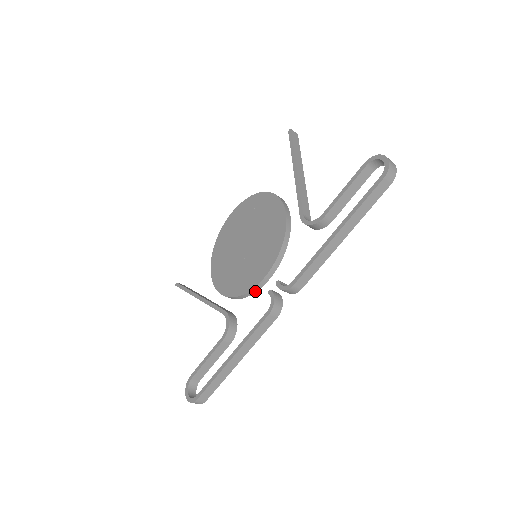
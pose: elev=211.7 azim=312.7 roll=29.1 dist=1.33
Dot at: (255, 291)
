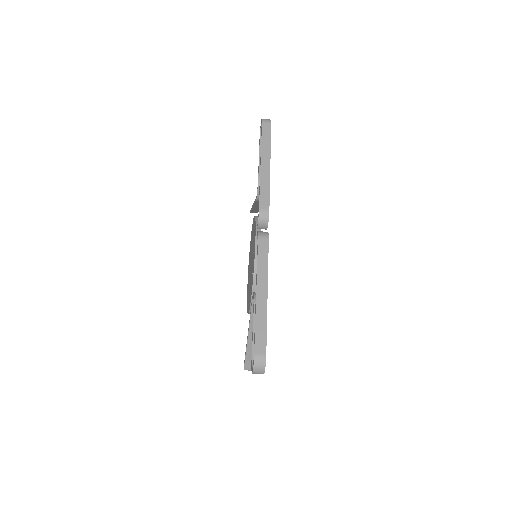
Dot at: occluded
